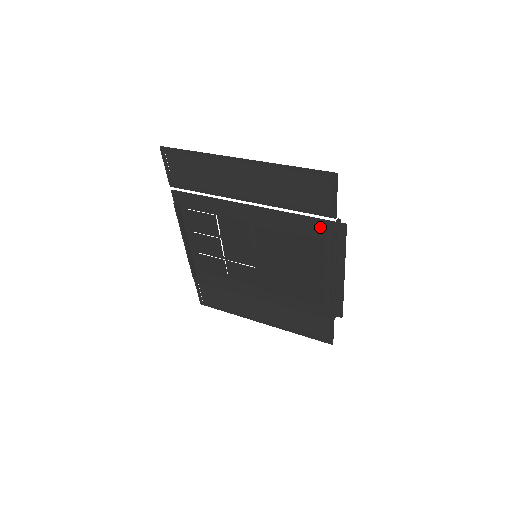
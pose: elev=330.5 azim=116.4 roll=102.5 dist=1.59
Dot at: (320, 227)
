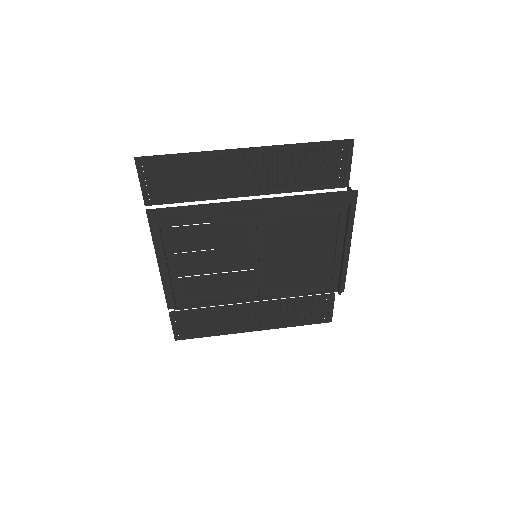
Dot at: (332, 201)
